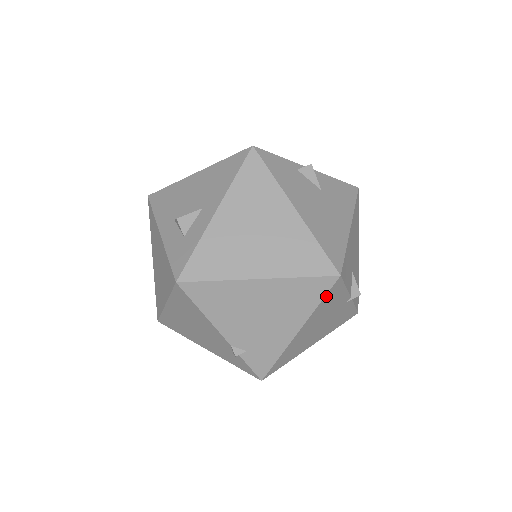
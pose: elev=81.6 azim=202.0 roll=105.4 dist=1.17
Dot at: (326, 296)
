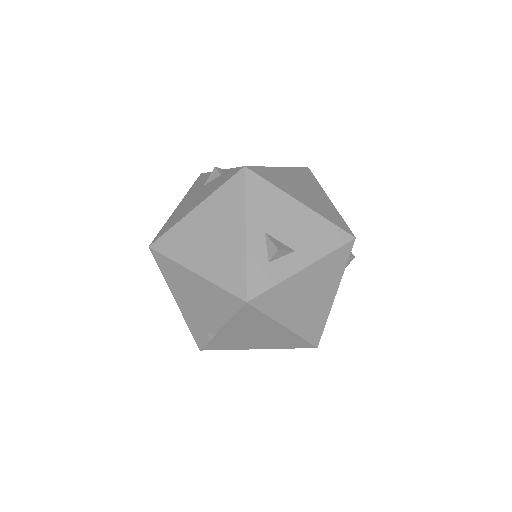
Dot at: (296, 347)
